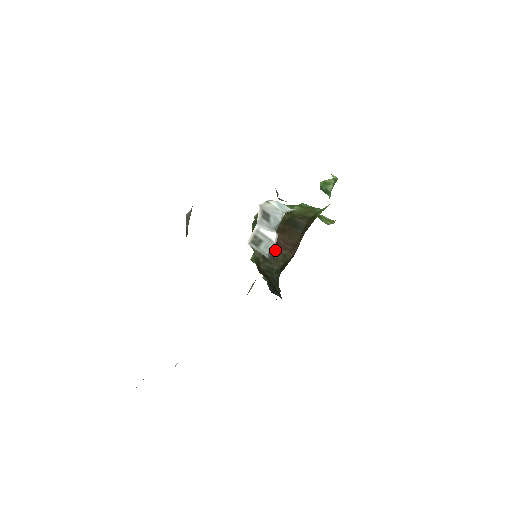
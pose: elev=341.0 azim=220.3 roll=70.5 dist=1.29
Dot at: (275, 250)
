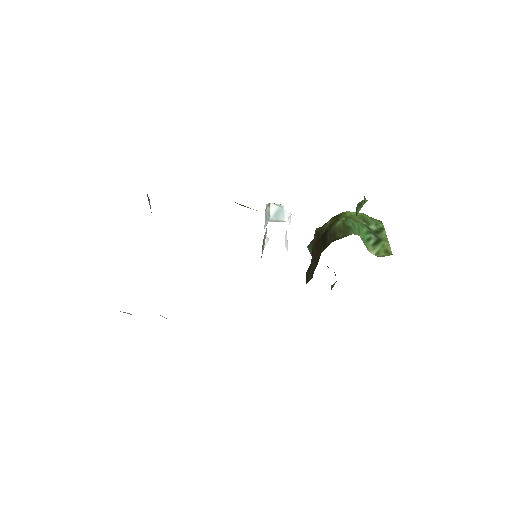
Dot at: occluded
